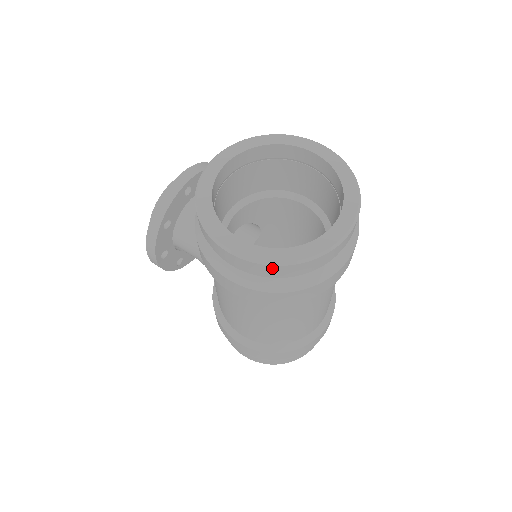
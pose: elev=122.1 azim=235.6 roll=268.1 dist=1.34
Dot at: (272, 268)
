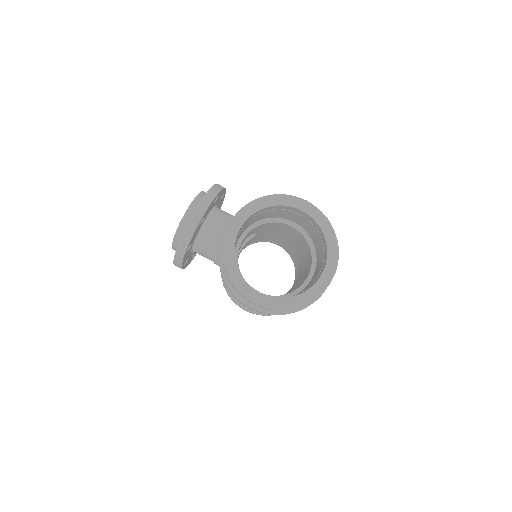
Dot at: occluded
